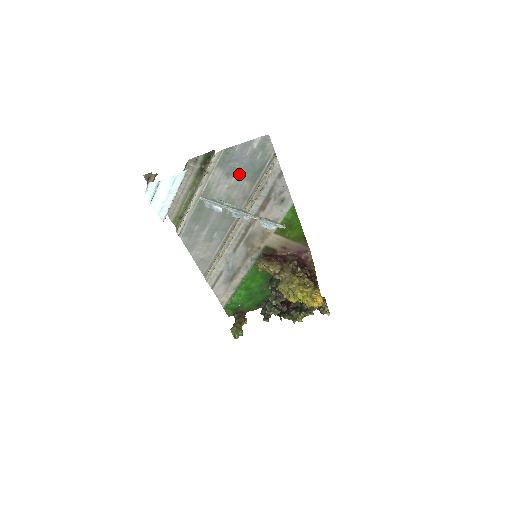
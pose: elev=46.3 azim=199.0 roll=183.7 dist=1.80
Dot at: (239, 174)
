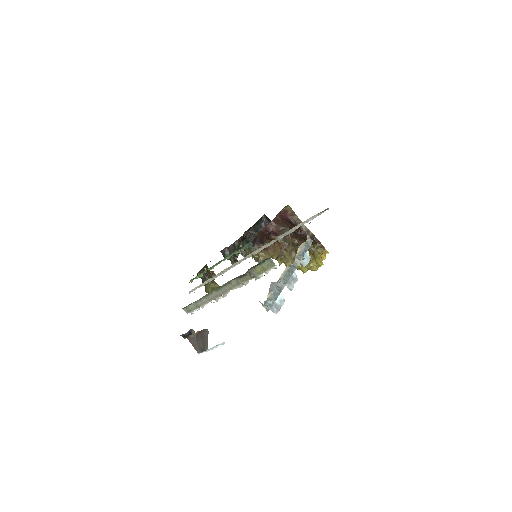
Dot at: occluded
